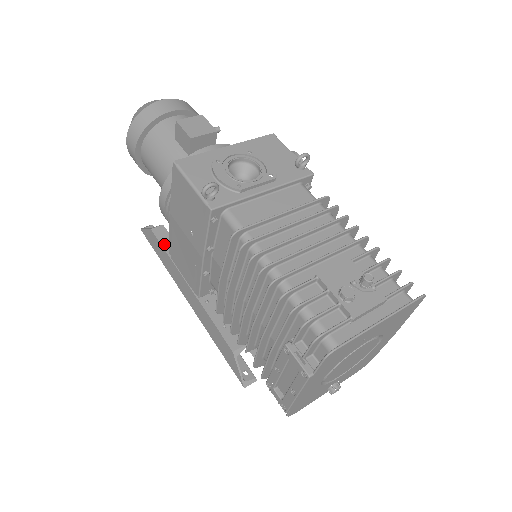
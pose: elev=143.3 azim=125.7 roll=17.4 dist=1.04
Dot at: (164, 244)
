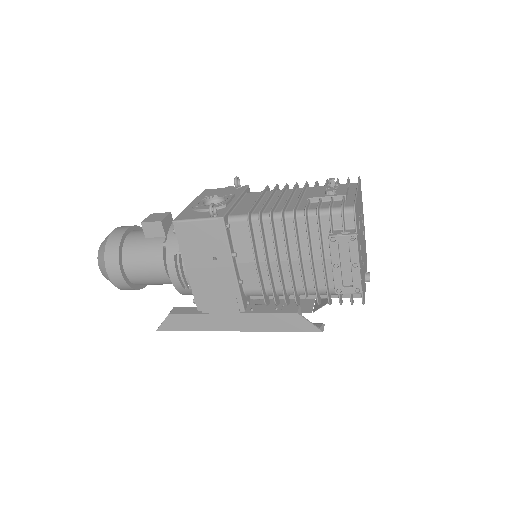
Dot at: (188, 312)
